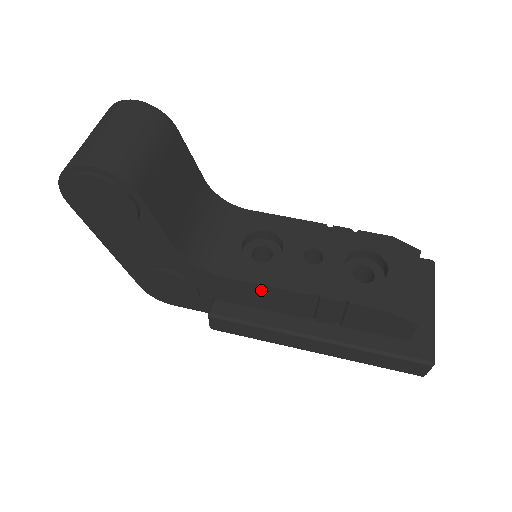
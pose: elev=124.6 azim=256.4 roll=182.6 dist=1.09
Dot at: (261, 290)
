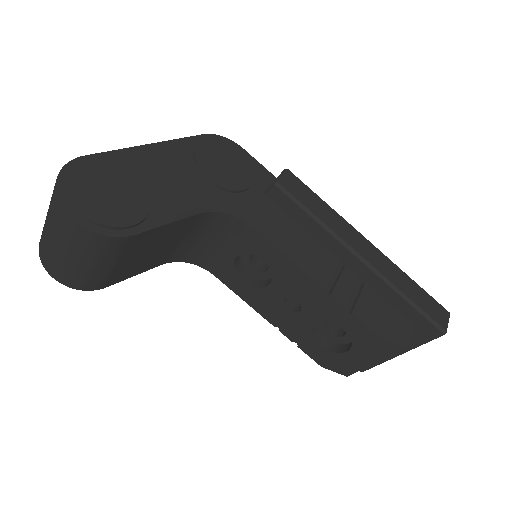
Dot at: occluded
